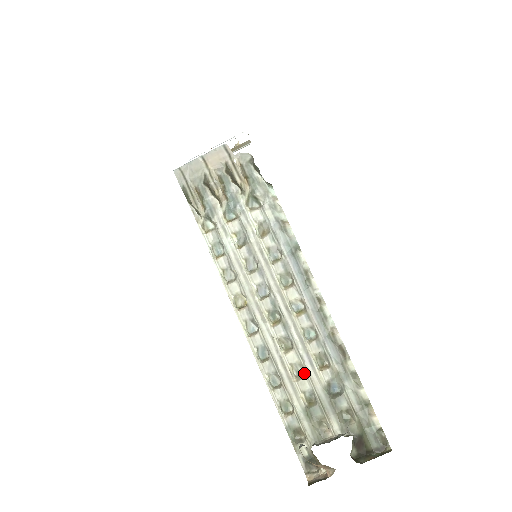
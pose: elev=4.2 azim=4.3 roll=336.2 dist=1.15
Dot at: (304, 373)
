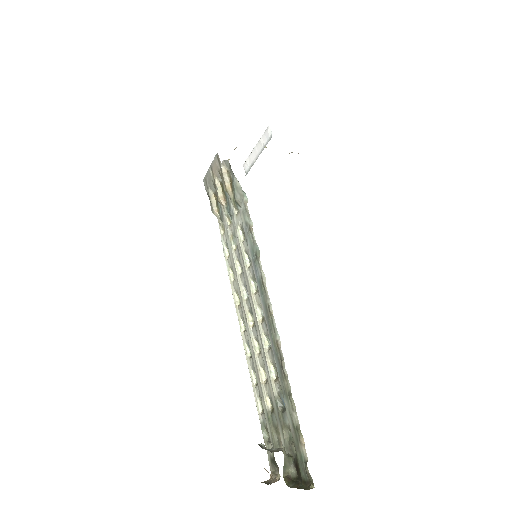
Dot at: (268, 378)
